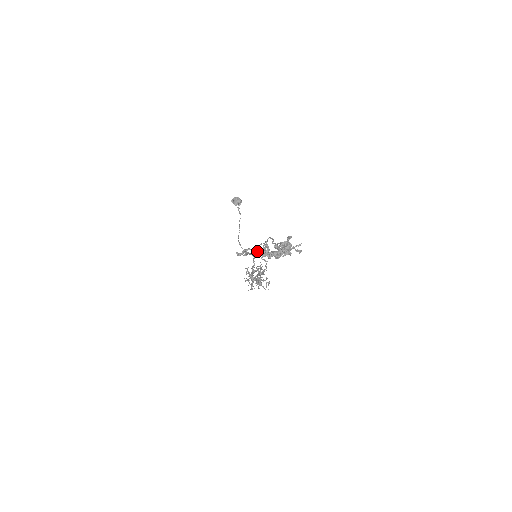
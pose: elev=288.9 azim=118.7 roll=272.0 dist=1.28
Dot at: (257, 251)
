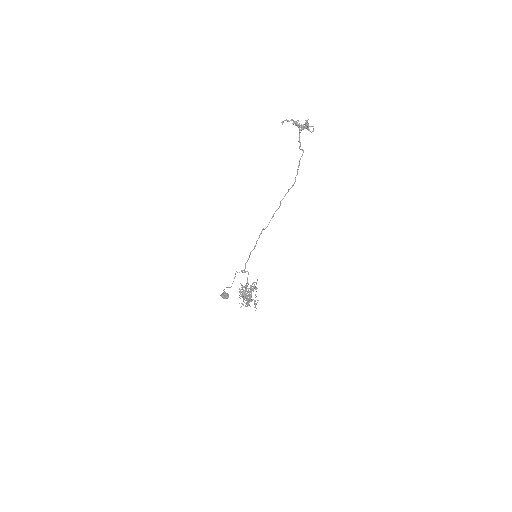
Dot at: (293, 120)
